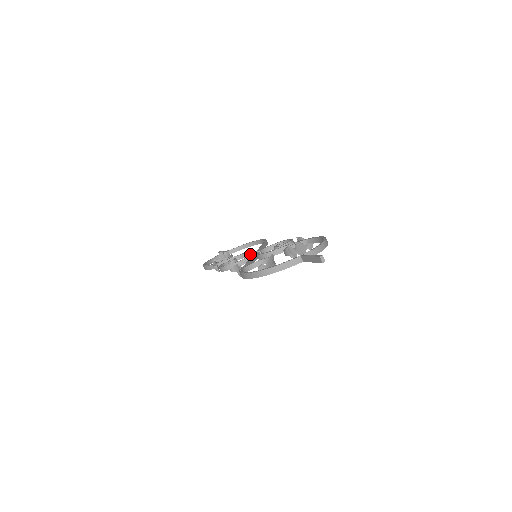
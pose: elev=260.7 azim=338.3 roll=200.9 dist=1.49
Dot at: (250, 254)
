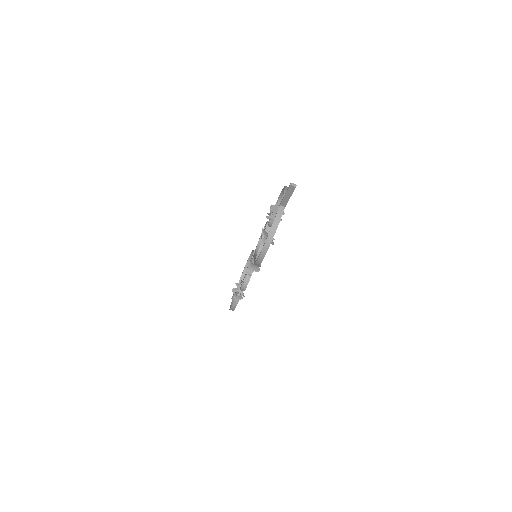
Dot at: occluded
